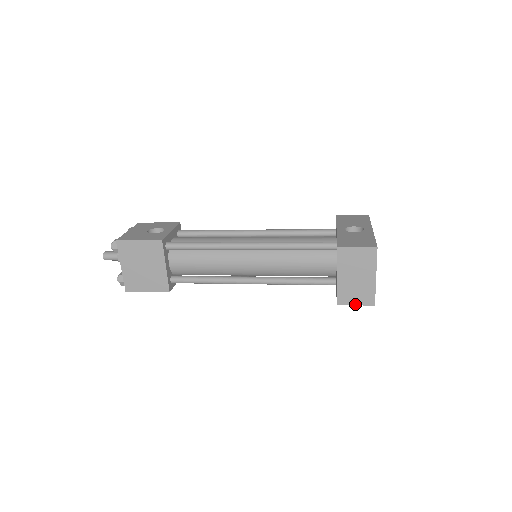
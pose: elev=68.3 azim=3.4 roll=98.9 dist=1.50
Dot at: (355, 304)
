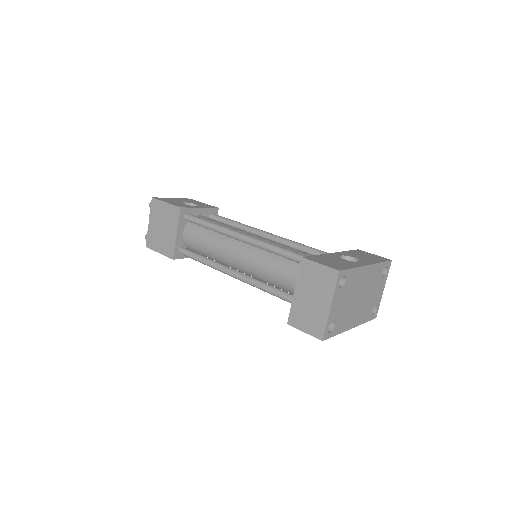
Dot at: (304, 330)
